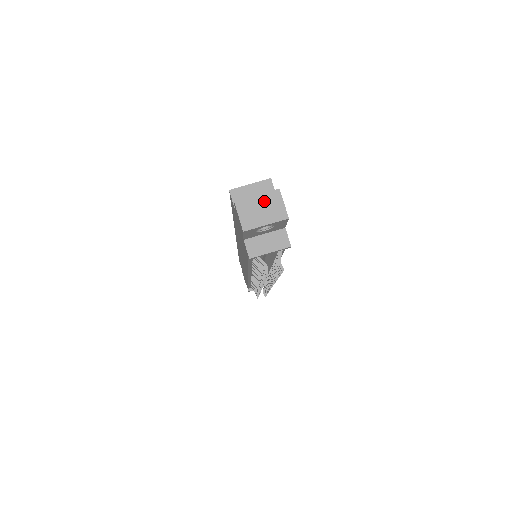
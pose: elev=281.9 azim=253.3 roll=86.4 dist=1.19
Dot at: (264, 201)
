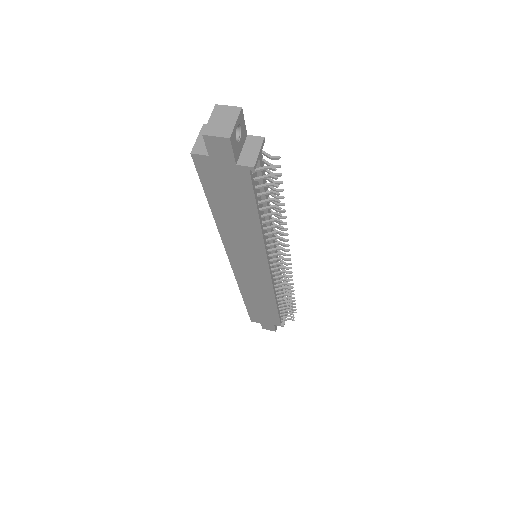
Dot at: (217, 117)
